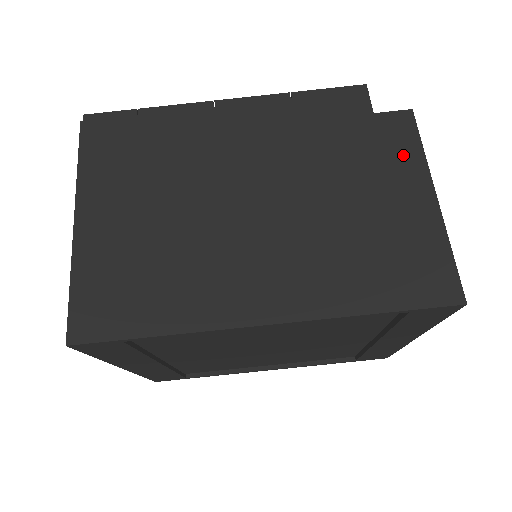
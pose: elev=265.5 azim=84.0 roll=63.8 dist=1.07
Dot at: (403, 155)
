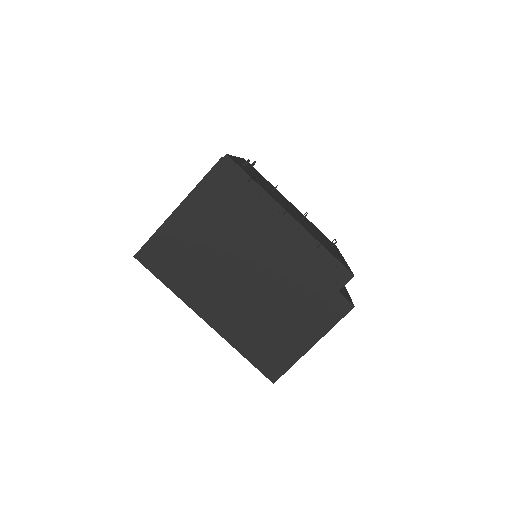
Dot at: (324, 319)
